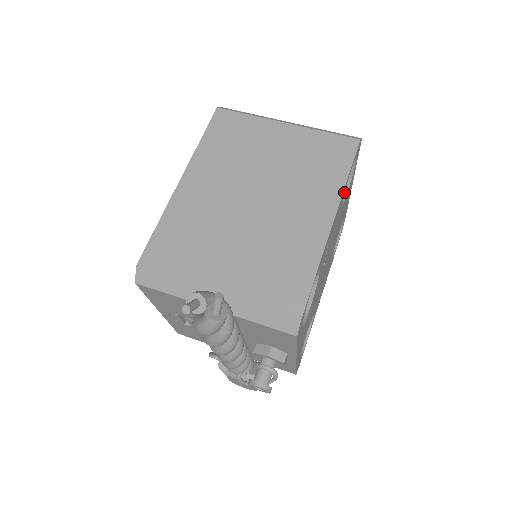
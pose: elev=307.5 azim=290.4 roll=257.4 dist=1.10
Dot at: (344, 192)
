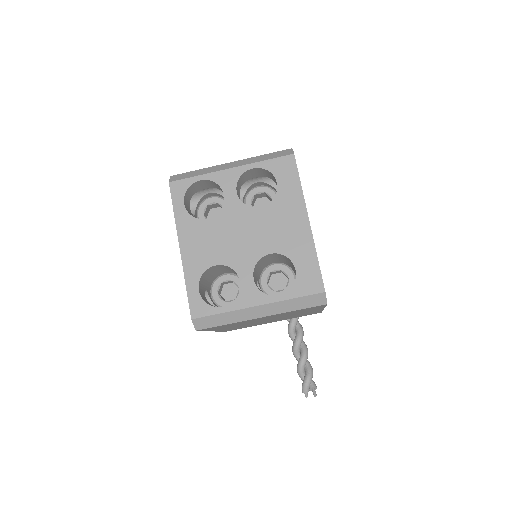
Dot at: occluded
